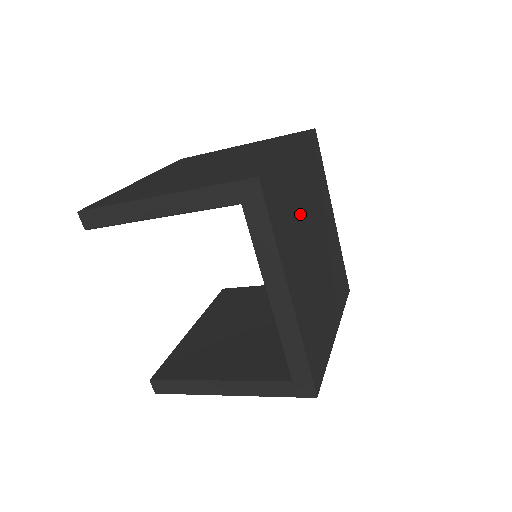
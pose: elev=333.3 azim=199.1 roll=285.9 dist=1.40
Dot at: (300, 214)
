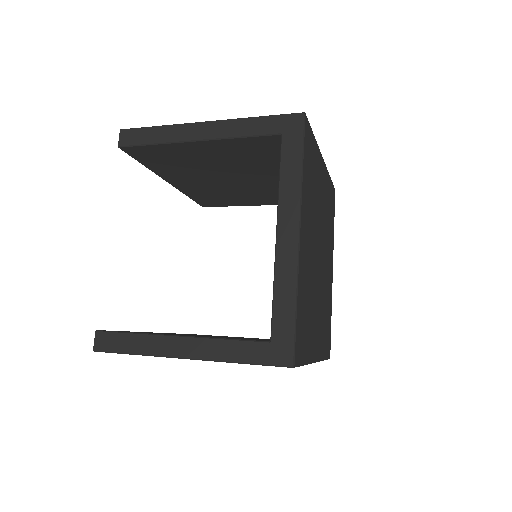
Dot at: (317, 204)
